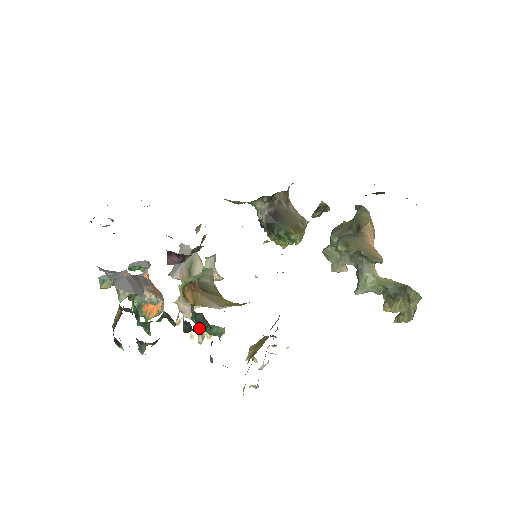
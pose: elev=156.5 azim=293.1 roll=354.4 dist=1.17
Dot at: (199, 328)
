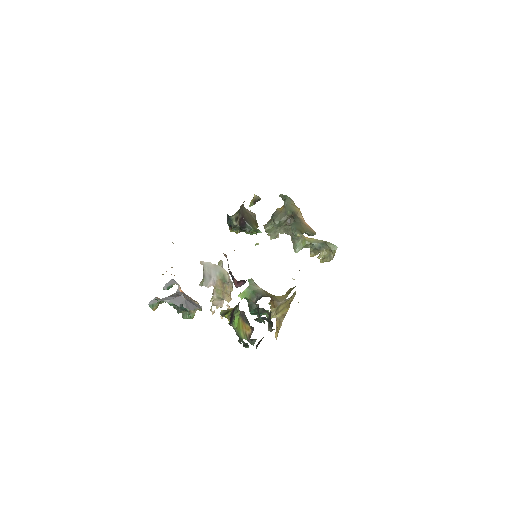
Dot at: occluded
